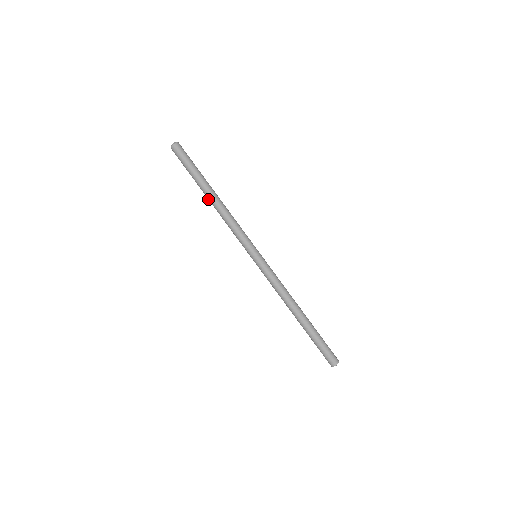
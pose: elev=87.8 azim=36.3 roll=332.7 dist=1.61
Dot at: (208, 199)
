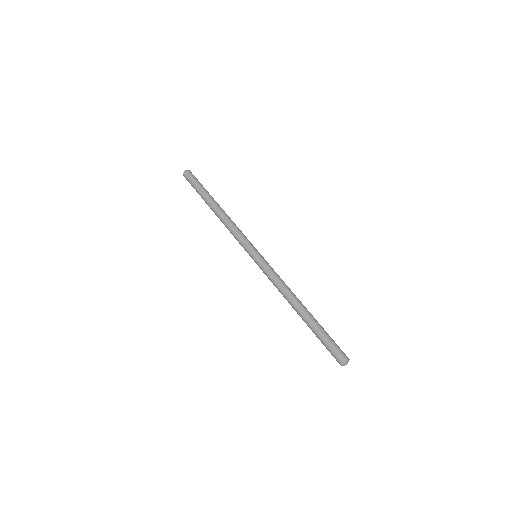
Dot at: (213, 208)
